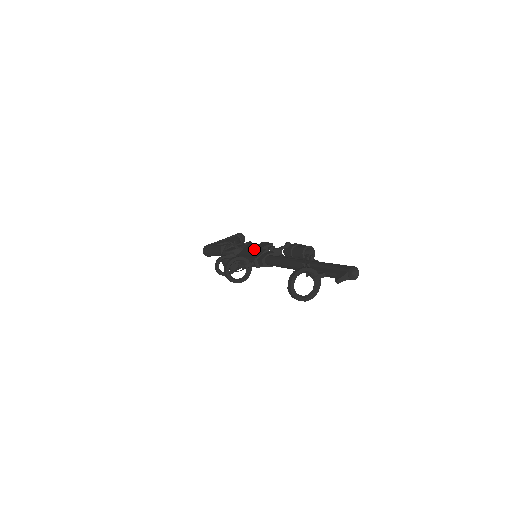
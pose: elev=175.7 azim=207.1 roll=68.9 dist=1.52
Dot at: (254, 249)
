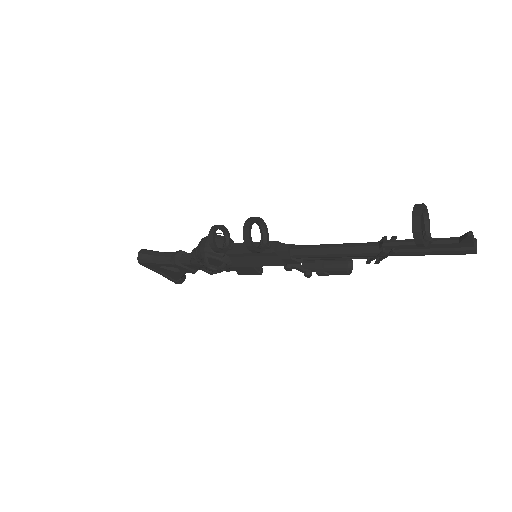
Dot at: occluded
